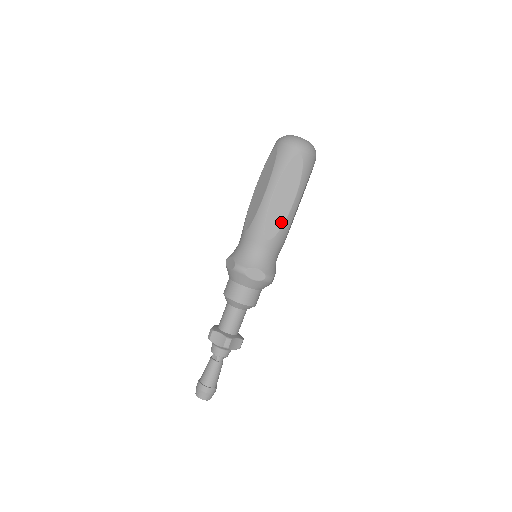
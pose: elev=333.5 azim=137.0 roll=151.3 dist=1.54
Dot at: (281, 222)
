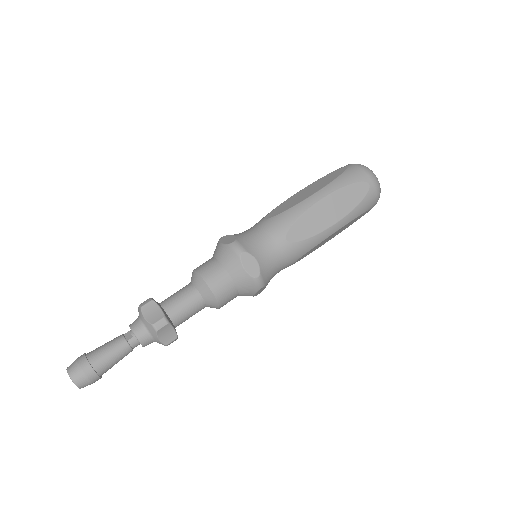
Dot at: (311, 233)
